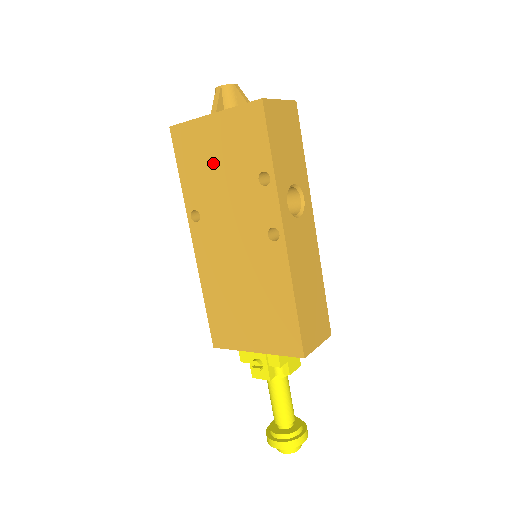
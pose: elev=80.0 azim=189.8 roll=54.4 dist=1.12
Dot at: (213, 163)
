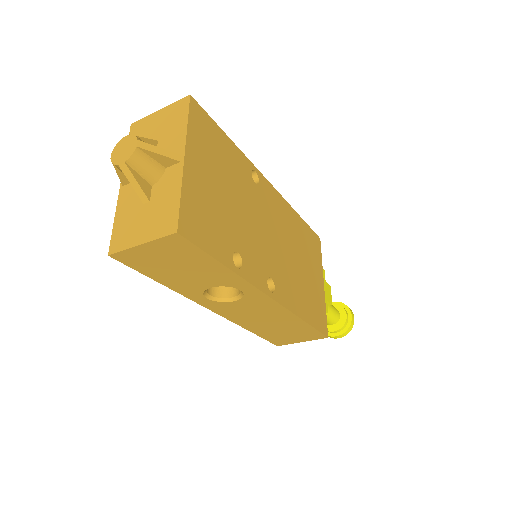
Dot at: occluded
